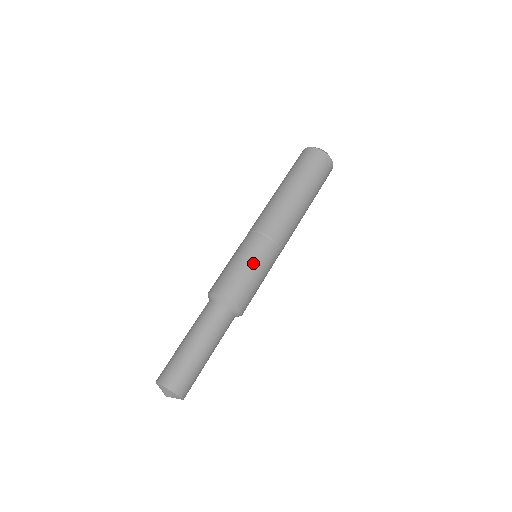
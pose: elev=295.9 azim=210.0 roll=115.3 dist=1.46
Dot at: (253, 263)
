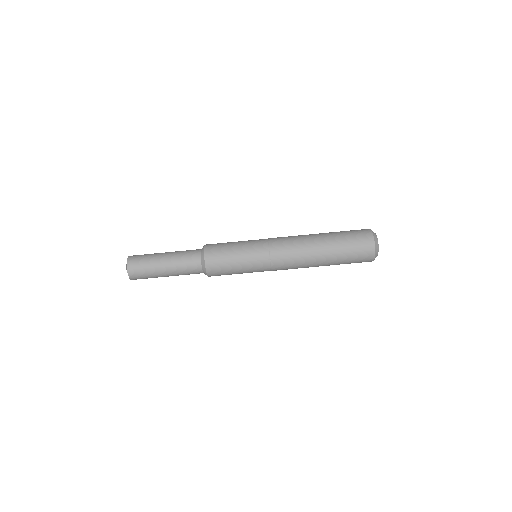
Dot at: (243, 260)
